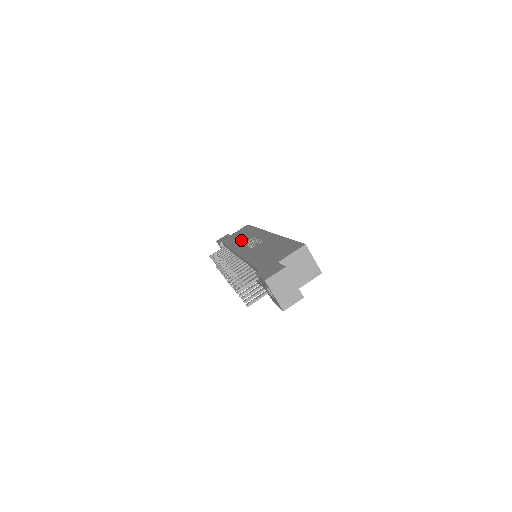
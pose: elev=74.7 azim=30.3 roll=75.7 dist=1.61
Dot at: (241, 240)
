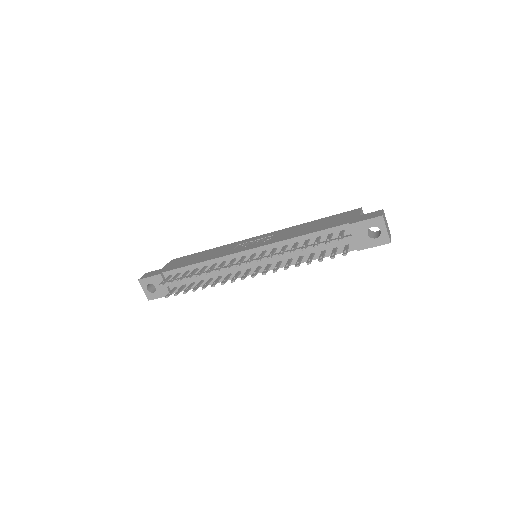
Dot at: (215, 253)
